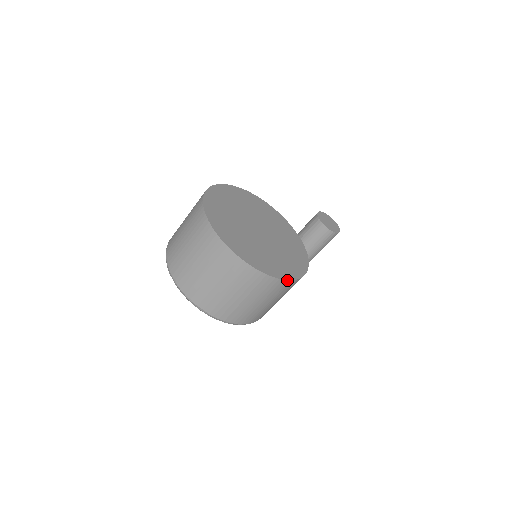
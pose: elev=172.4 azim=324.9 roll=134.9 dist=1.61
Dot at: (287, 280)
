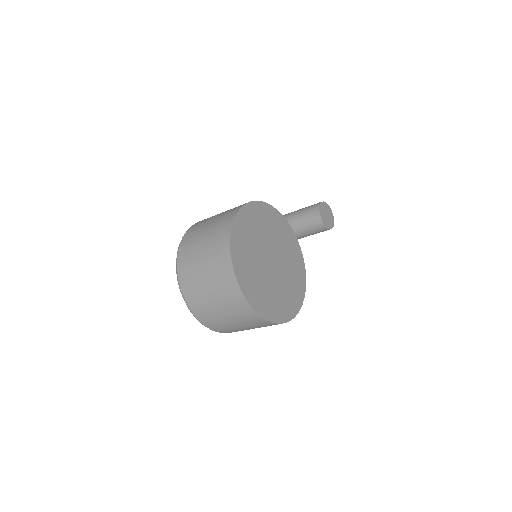
Dot at: (288, 321)
